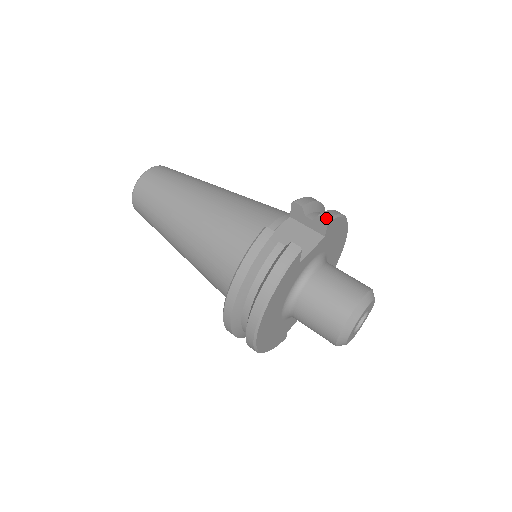
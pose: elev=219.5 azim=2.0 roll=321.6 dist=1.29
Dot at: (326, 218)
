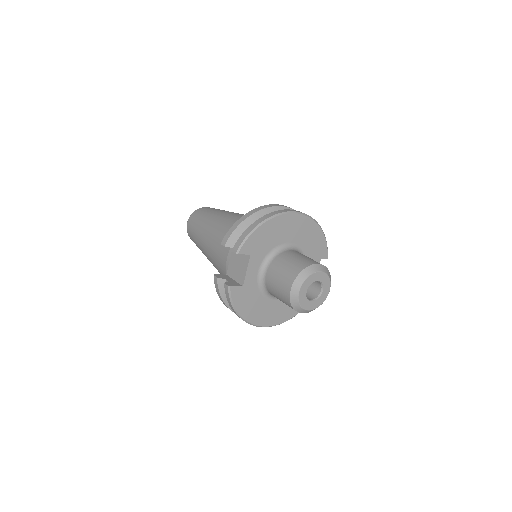
Dot at: (235, 251)
